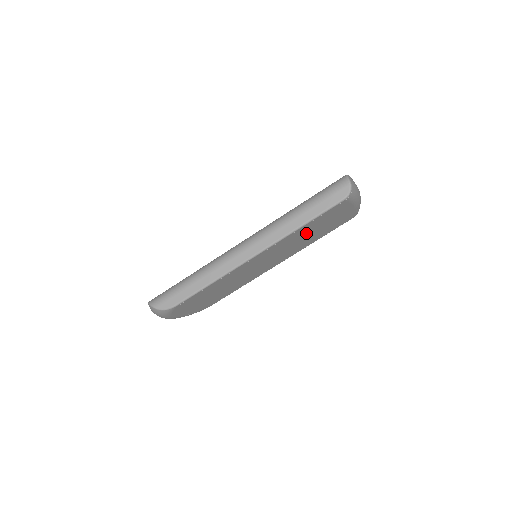
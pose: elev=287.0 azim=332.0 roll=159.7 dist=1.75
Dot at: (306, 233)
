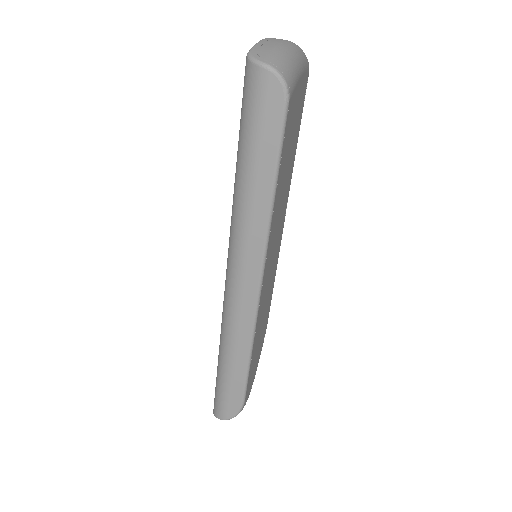
Dot at: (283, 180)
